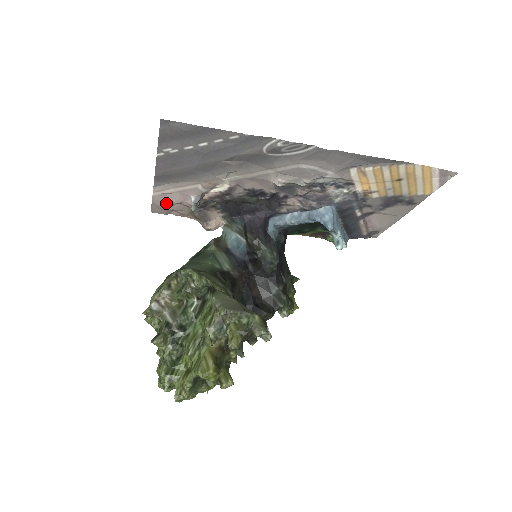
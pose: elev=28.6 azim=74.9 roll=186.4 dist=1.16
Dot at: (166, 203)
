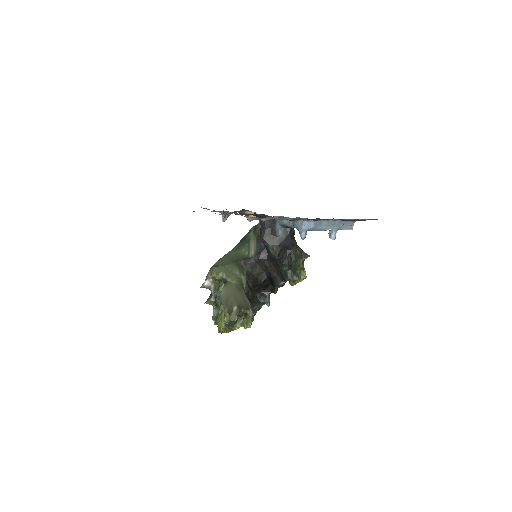
Dot at: occluded
